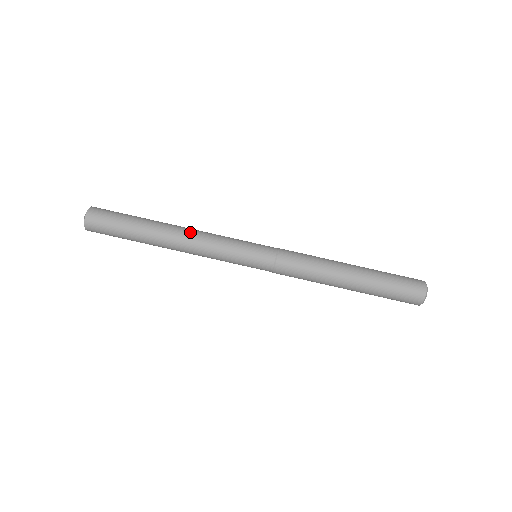
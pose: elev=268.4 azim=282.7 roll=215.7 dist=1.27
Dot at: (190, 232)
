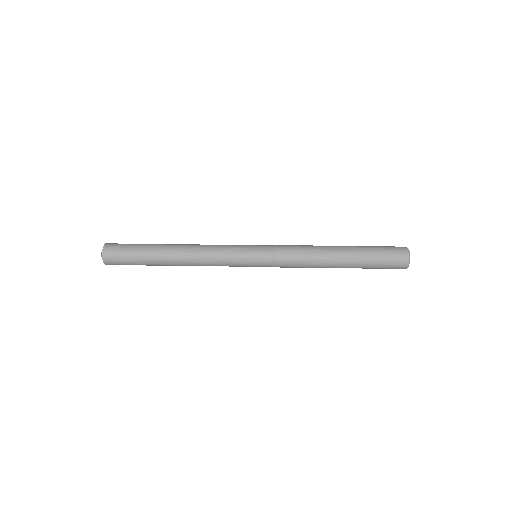
Dot at: (194, 257)
